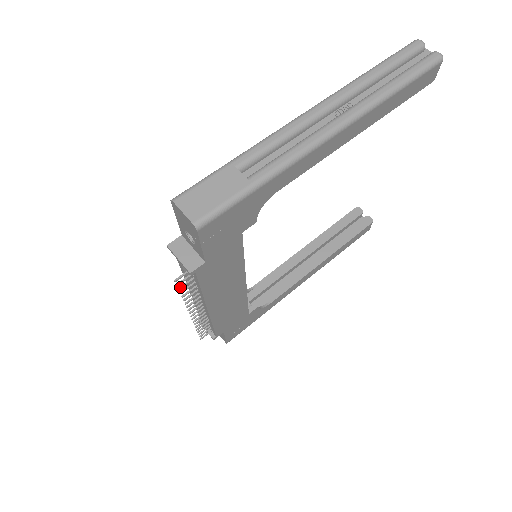
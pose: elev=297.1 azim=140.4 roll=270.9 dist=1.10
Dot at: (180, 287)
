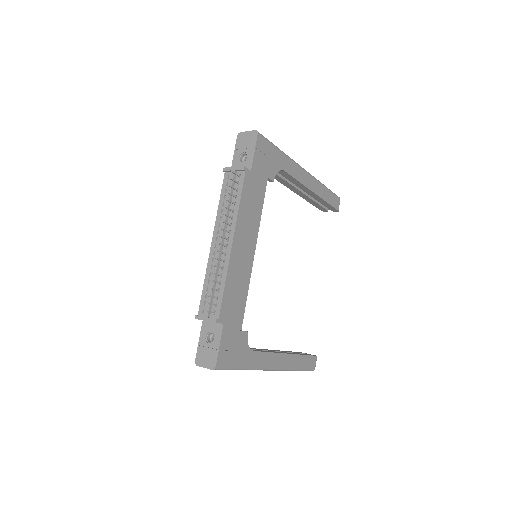
Dot at: (230, 185)
